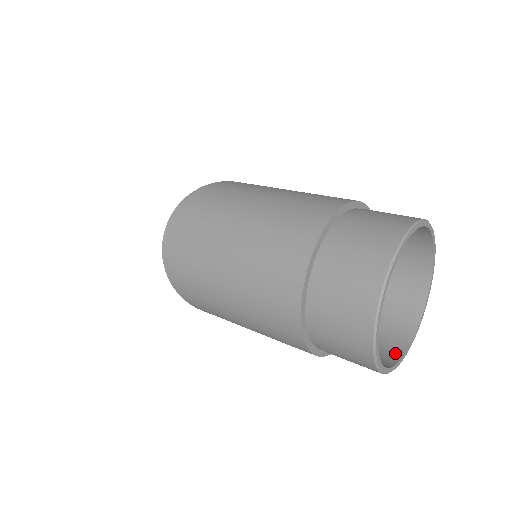
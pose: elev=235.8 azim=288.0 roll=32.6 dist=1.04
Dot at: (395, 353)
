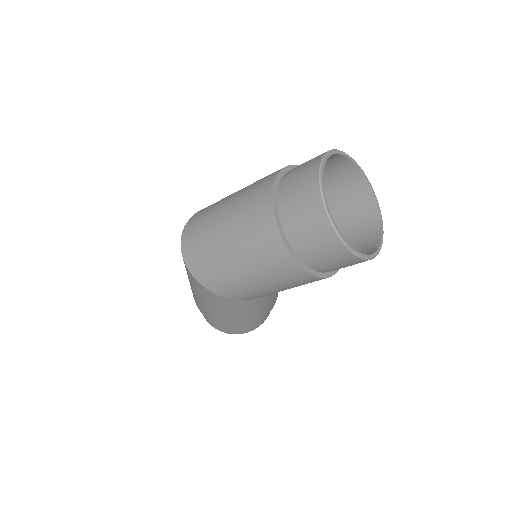
Dot at: occluded
